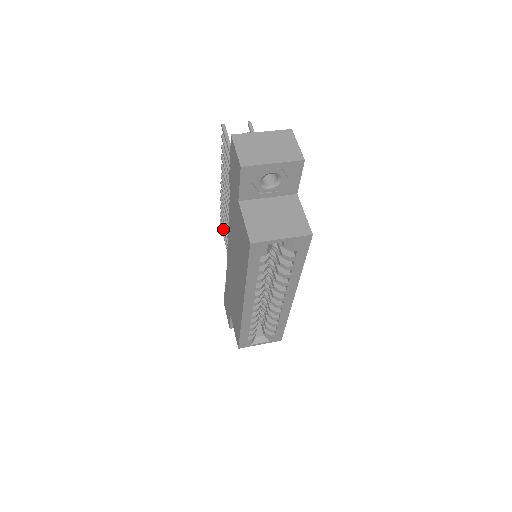
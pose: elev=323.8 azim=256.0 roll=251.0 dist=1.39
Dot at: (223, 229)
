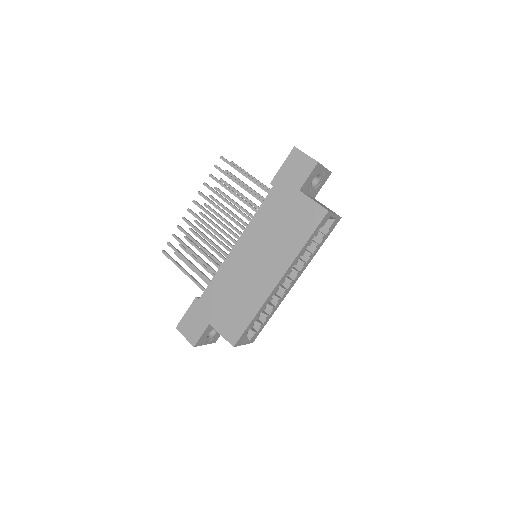
Dot at: (171, 257)
